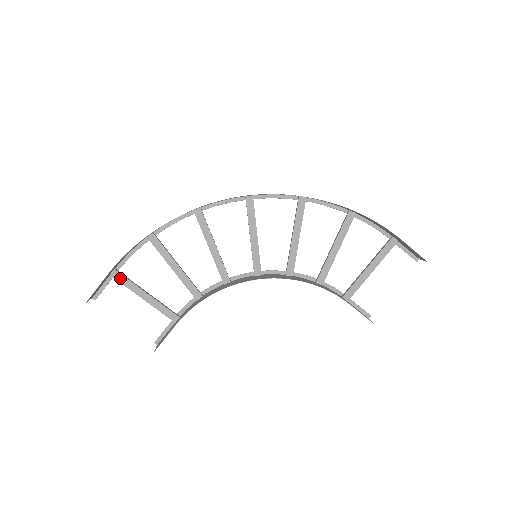
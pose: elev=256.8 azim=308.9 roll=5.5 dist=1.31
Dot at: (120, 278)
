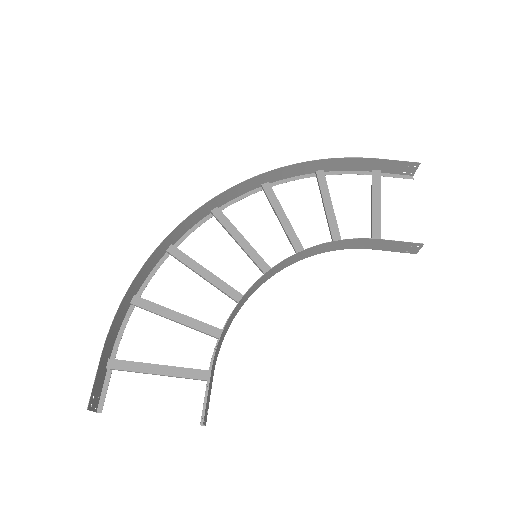
Dot at: (120, 365)
